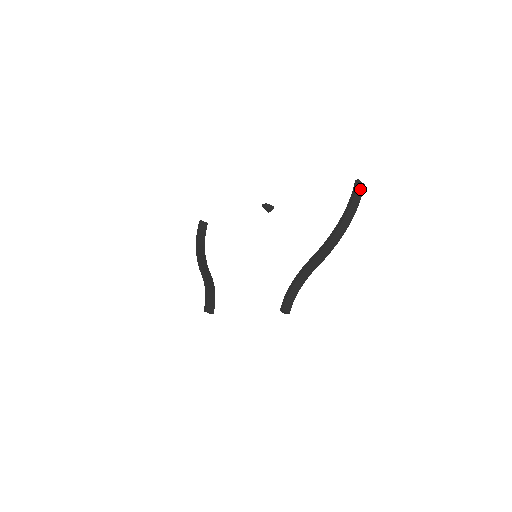
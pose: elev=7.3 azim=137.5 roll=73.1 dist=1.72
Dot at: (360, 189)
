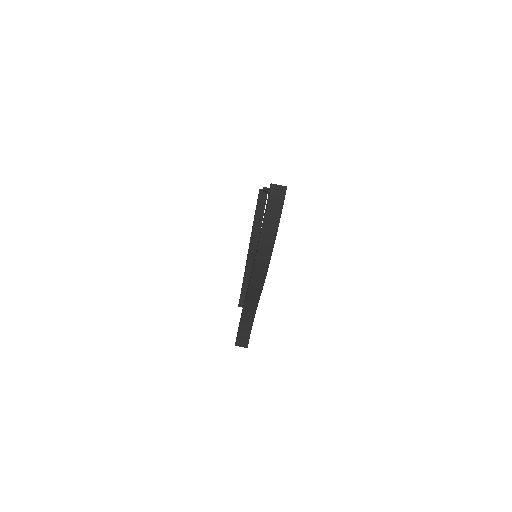
Dot at: (277, 197)
